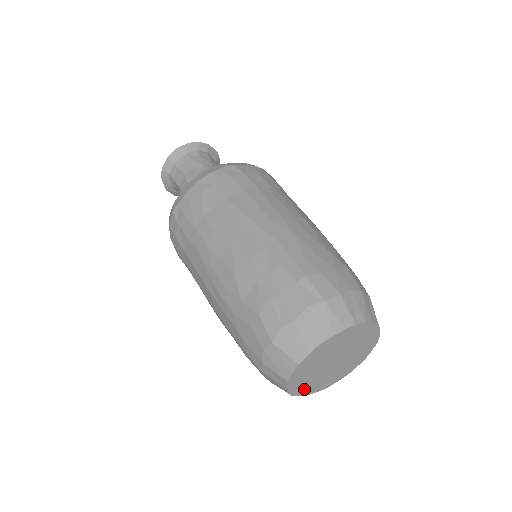
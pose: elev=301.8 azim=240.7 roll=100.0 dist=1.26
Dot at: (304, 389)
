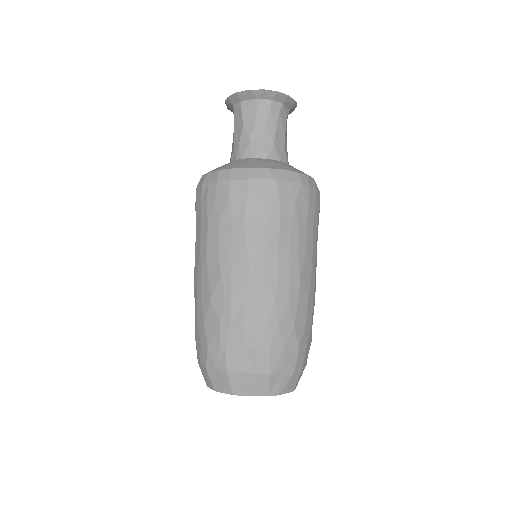
Dot at: occluded
